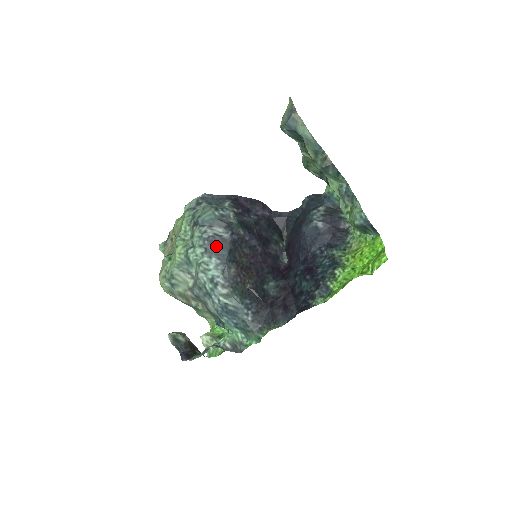
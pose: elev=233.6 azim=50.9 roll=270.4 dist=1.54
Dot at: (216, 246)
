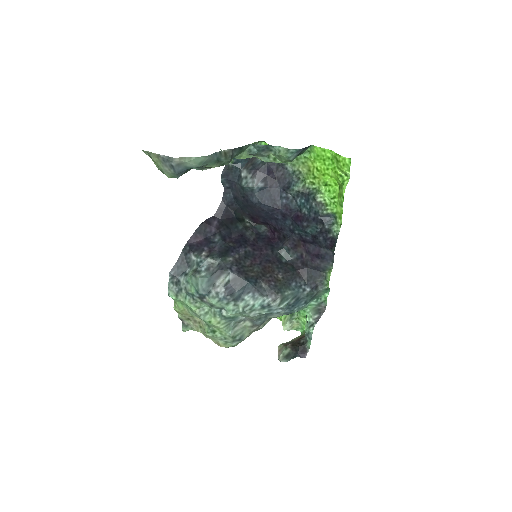
Dot at: (236, 290)
